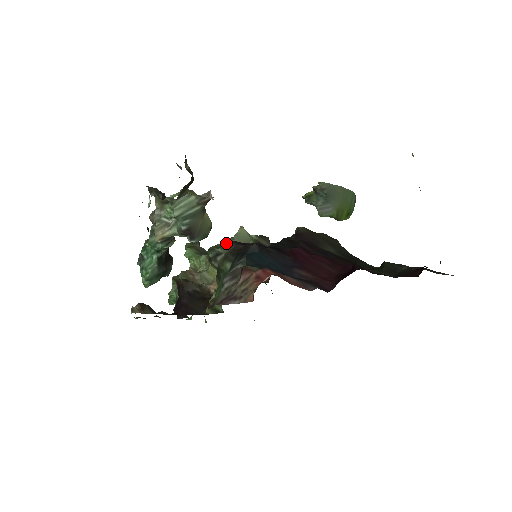
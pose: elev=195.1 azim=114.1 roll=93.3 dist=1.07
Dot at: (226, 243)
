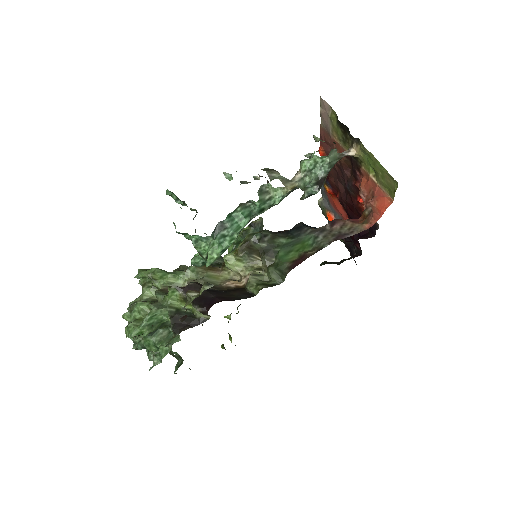
Dot at: (260, 231)
